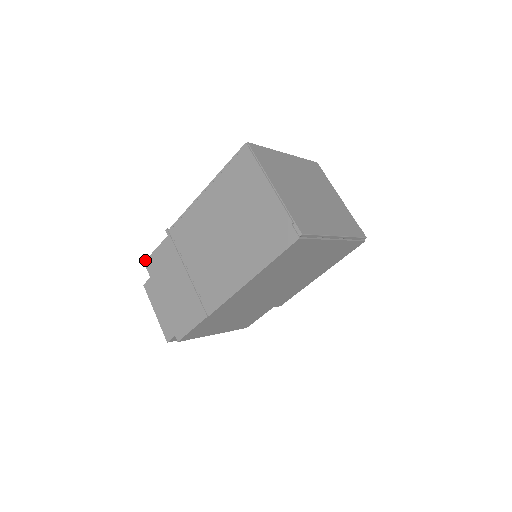
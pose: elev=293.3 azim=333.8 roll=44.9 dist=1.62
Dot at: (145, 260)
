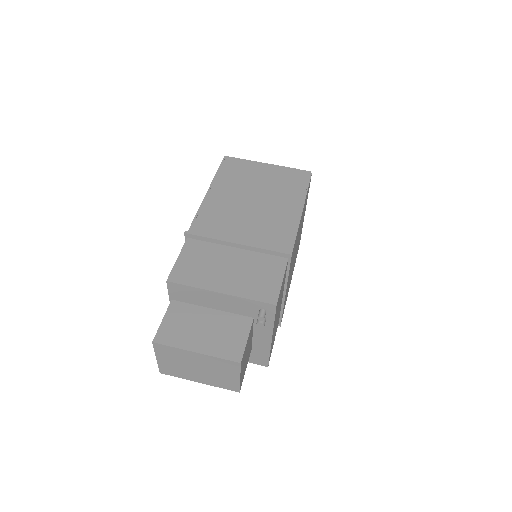
Dot at: occluded
